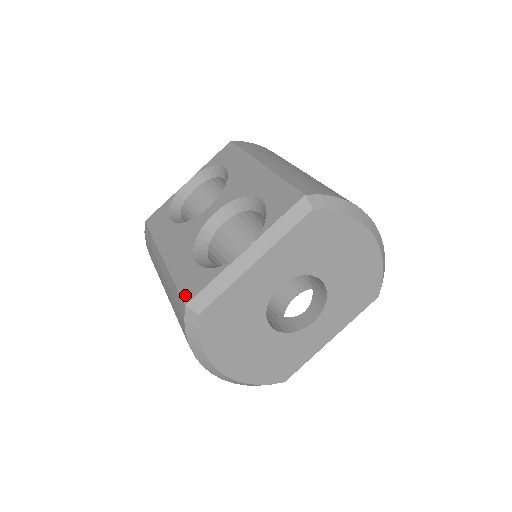
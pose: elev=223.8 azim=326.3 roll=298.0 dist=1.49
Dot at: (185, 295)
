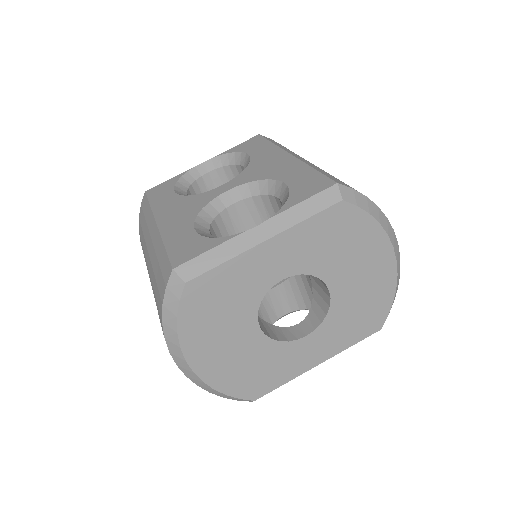
Dot at: (175, 259)
